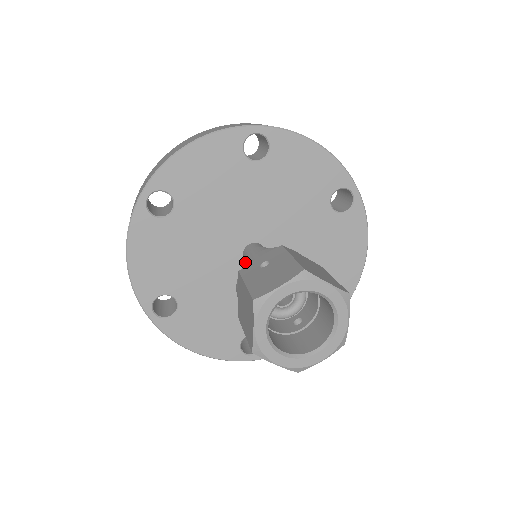
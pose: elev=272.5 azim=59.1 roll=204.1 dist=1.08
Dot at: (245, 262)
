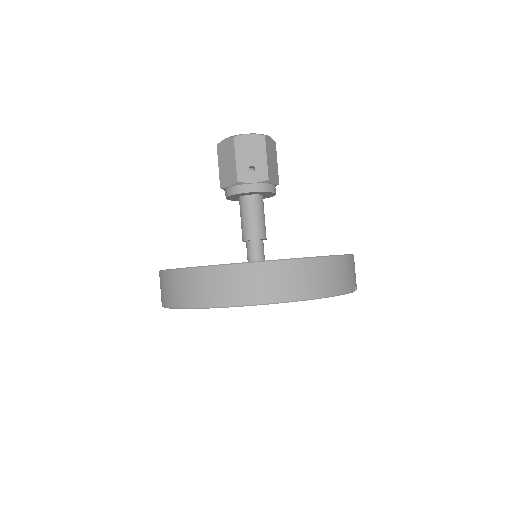
Dot at: occluded
